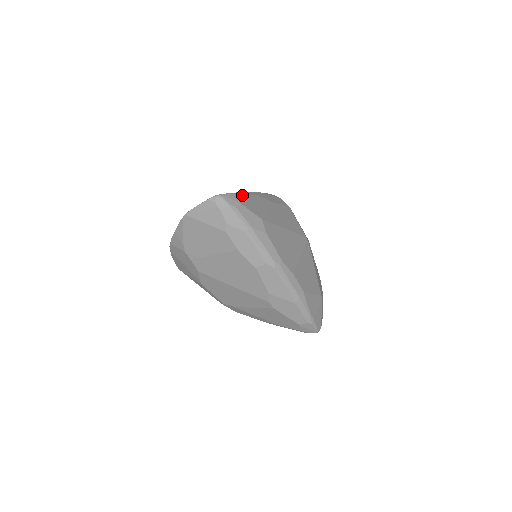
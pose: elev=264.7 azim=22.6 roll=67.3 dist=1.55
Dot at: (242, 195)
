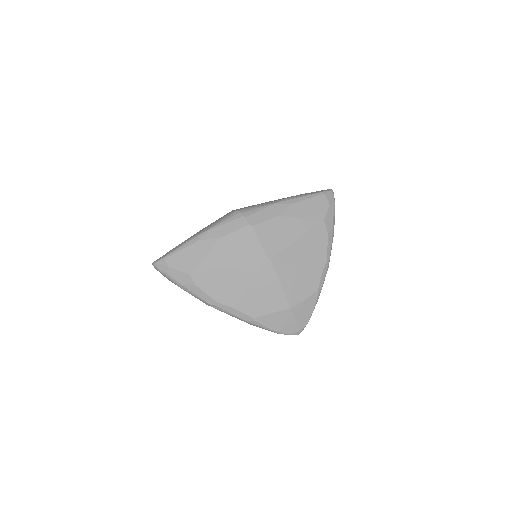
Dot at: (175, 254)
